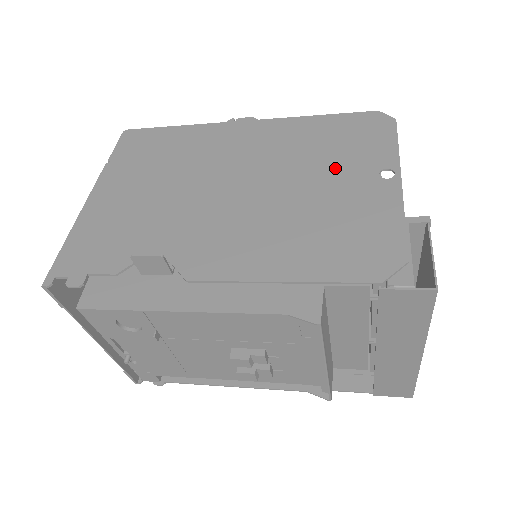
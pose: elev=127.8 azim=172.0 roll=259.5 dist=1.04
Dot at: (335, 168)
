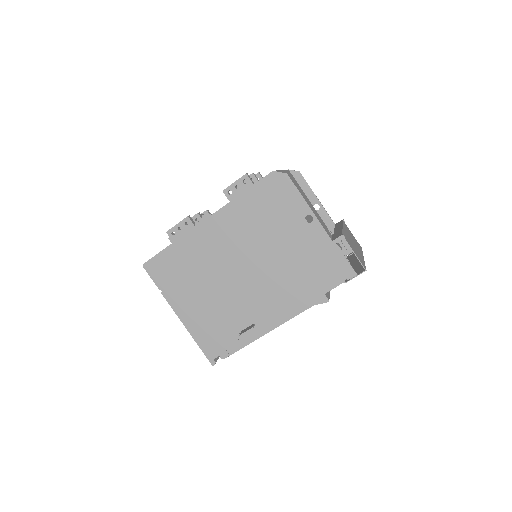
Dot at: (282, 229)
